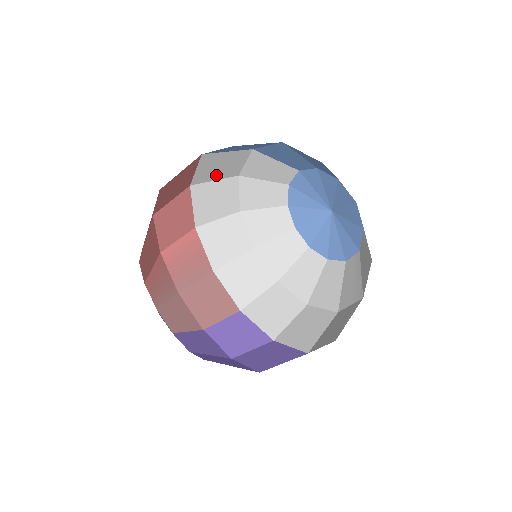
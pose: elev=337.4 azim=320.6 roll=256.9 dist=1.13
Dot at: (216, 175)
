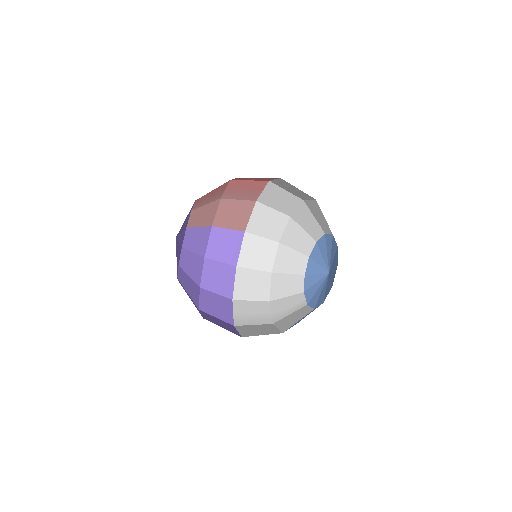
Dot at: occluded
